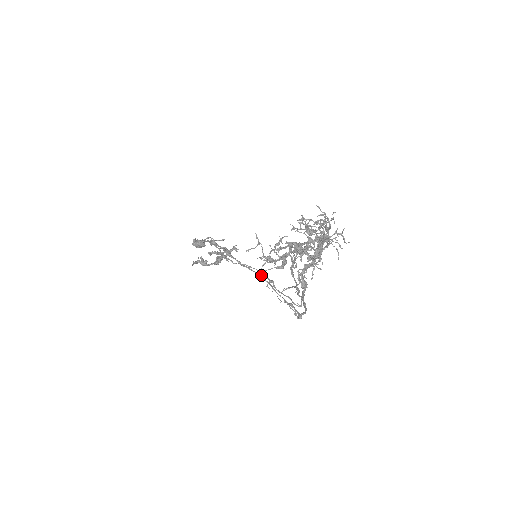
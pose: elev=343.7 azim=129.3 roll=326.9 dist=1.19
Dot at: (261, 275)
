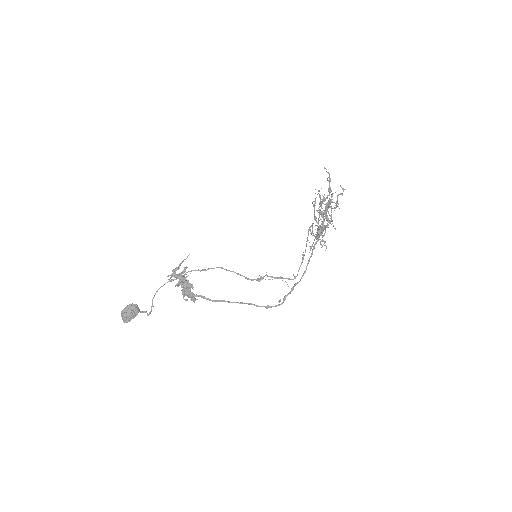
Dot at: occluded
